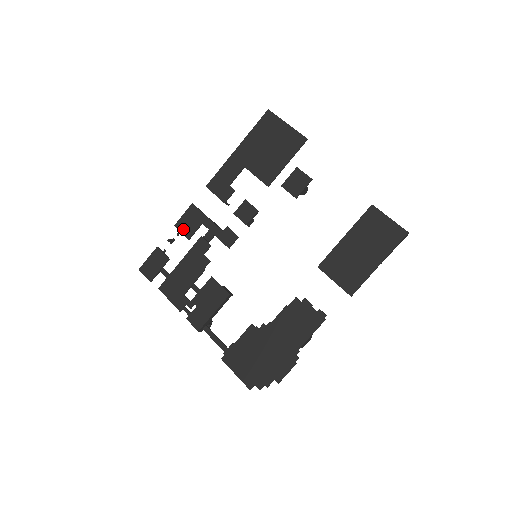
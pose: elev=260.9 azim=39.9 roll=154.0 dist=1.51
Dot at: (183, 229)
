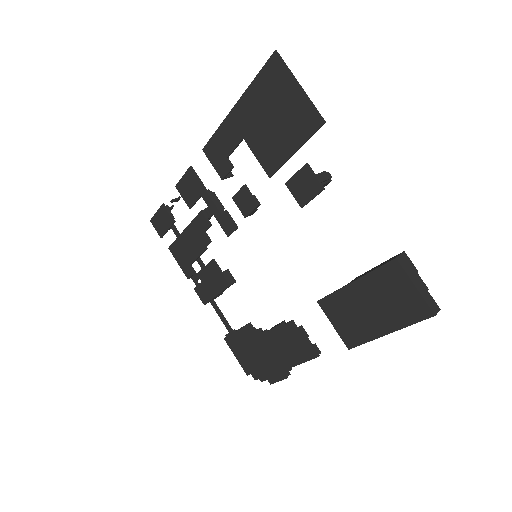
Dot at: (183, 195)
